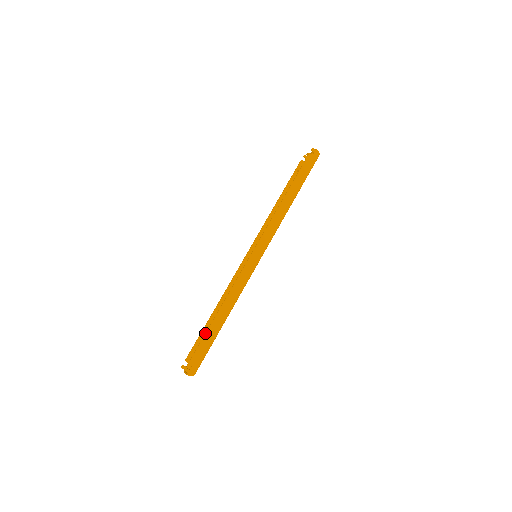
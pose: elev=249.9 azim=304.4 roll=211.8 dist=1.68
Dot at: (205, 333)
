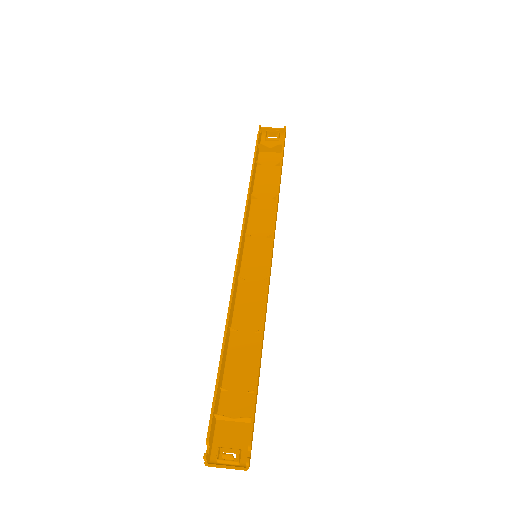
Dot at: (257, 386)
